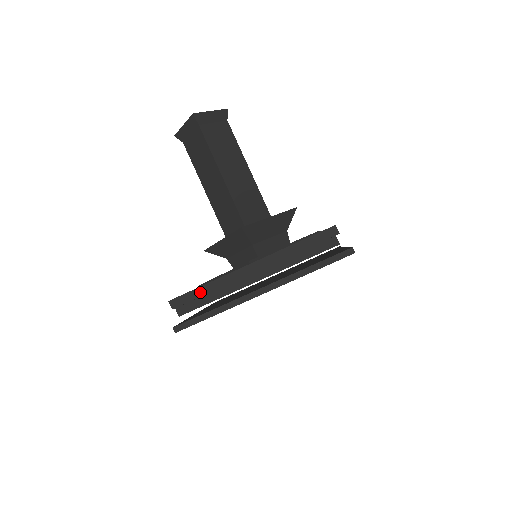
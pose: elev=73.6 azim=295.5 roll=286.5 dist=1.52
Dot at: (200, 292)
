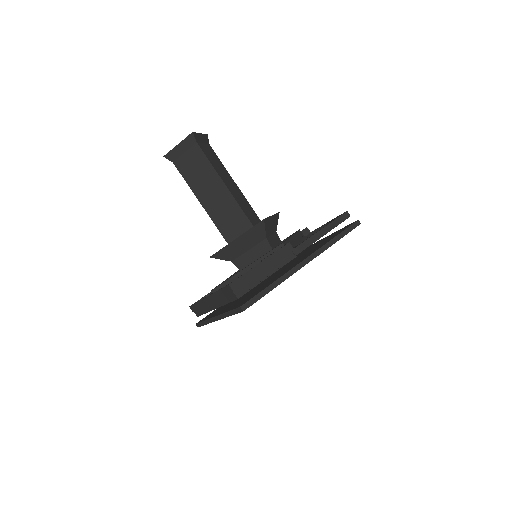
Dot at: (197, 307)
